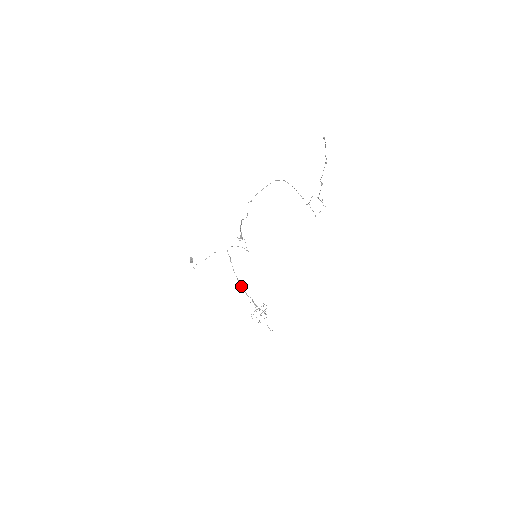
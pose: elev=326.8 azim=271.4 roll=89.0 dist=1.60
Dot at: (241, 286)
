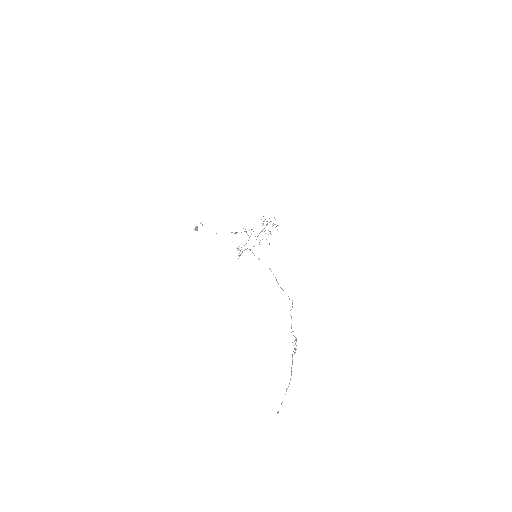
Dot at: (247, 234)
